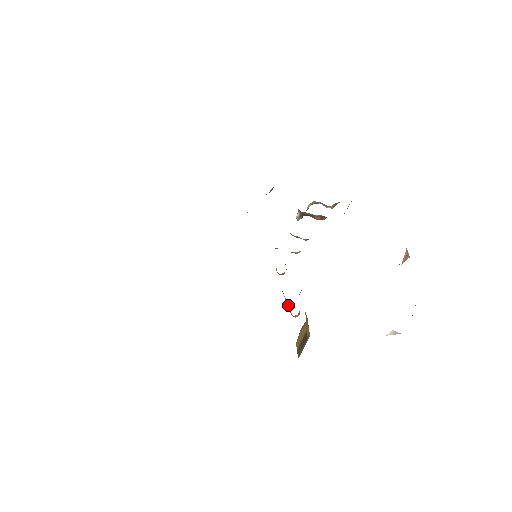
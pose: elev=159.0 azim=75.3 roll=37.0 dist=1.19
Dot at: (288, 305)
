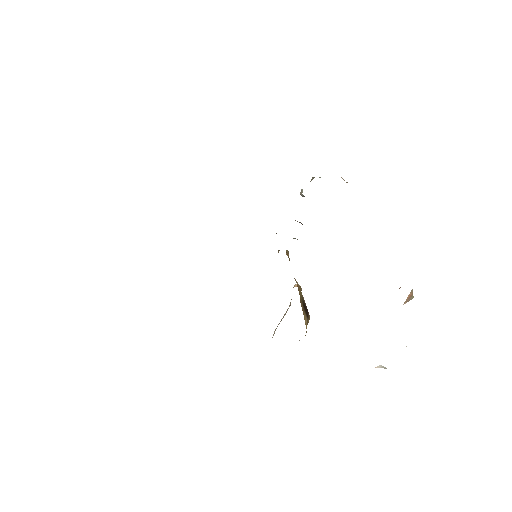
Dot at: occluded
